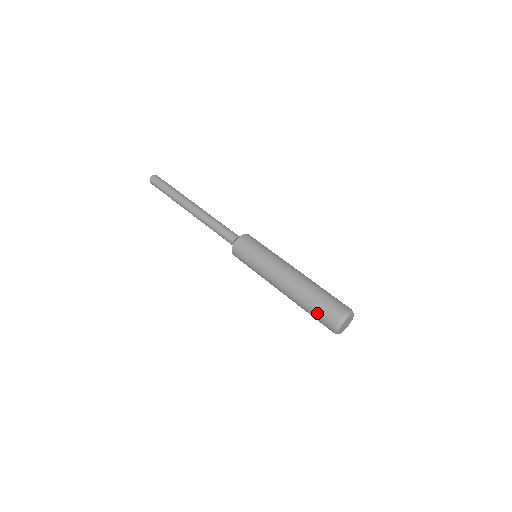
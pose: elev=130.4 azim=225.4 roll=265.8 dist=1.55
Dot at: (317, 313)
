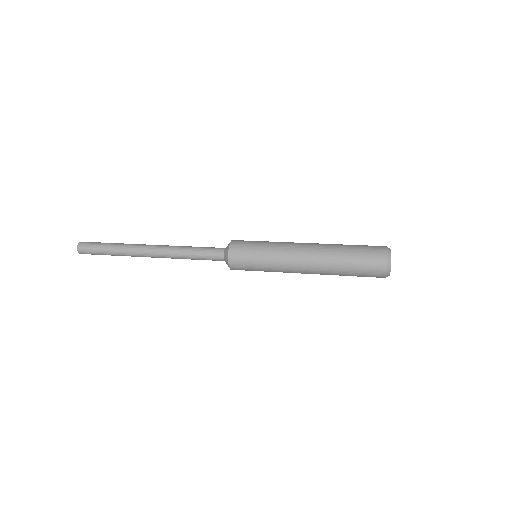
Dot at: (360, 273)
